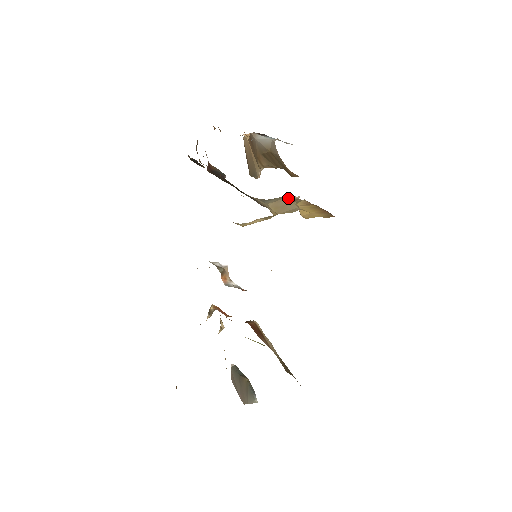
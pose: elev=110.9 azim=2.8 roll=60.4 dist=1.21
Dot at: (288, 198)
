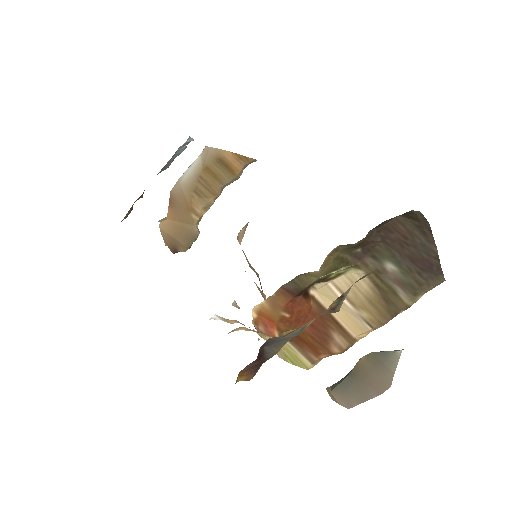
Dot at: occluded
